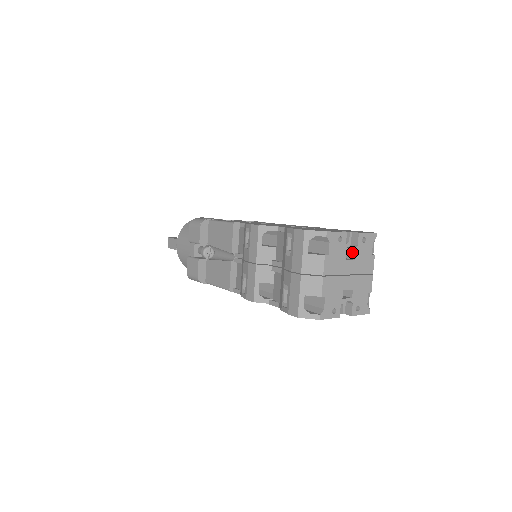
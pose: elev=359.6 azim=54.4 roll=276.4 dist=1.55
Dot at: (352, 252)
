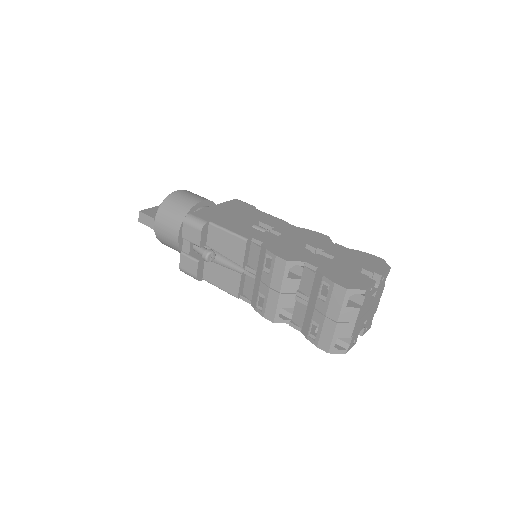
Dot at: occluded
